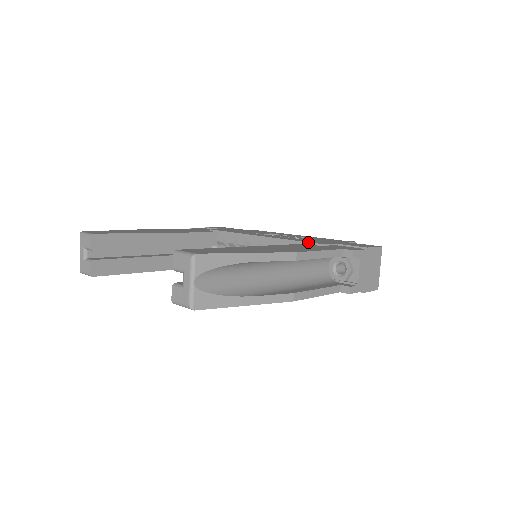
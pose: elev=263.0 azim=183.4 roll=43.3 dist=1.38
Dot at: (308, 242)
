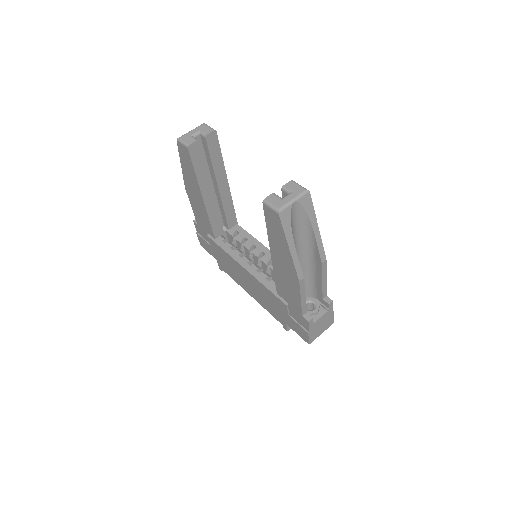
Dot at: occluded
